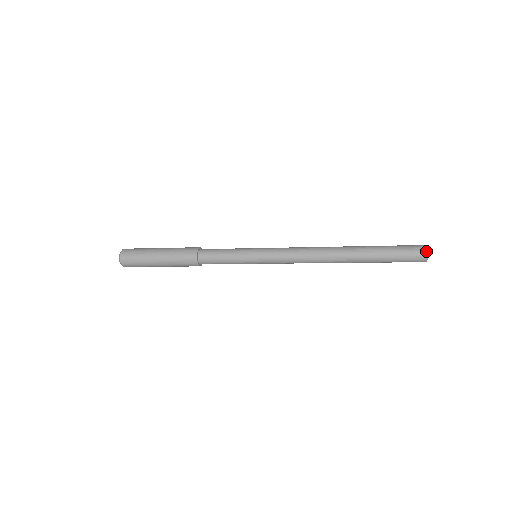
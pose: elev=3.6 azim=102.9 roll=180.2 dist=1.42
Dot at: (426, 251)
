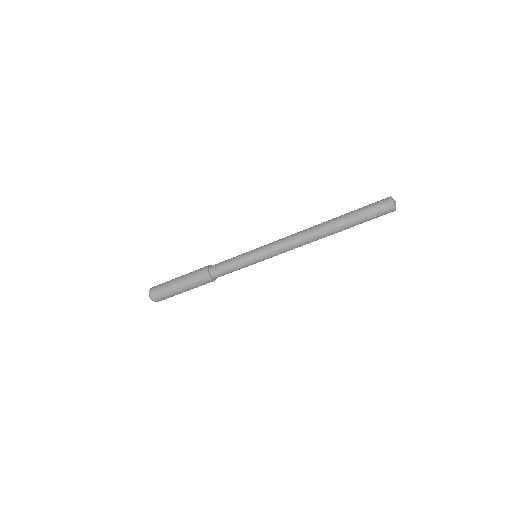
Dot at: (391, 200)
